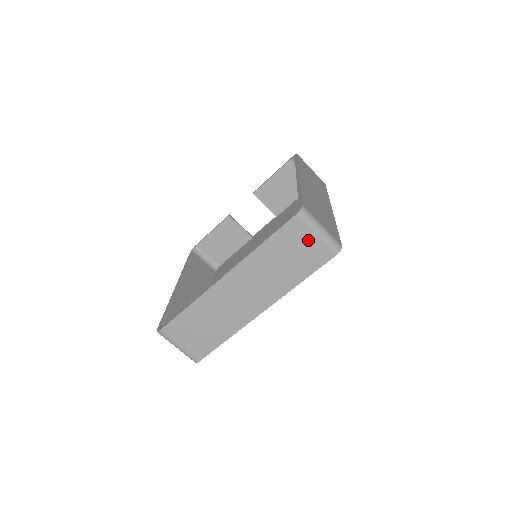
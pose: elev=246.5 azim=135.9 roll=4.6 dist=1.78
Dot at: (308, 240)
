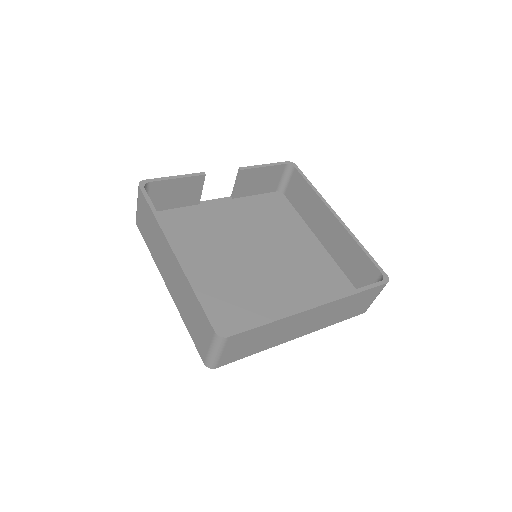
Dot at: (370, 300)
